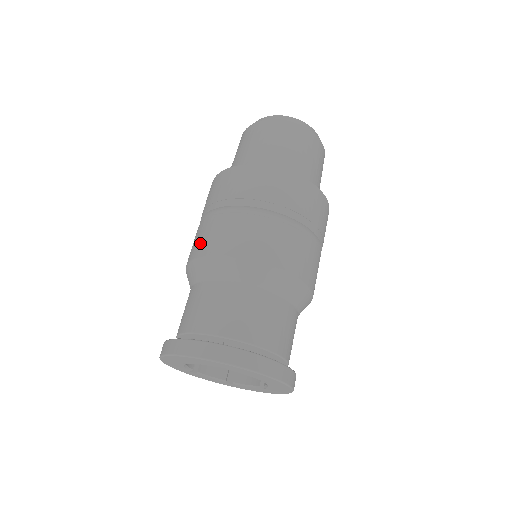
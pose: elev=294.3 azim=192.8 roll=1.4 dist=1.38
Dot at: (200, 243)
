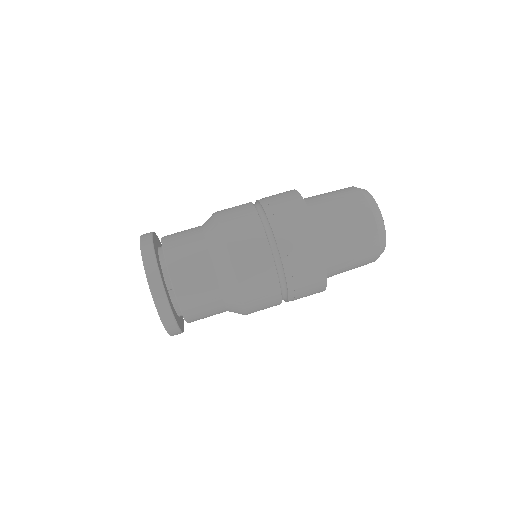
Dot at: occluded
